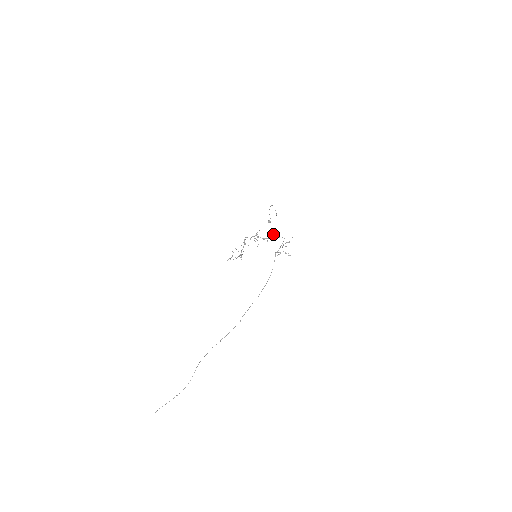
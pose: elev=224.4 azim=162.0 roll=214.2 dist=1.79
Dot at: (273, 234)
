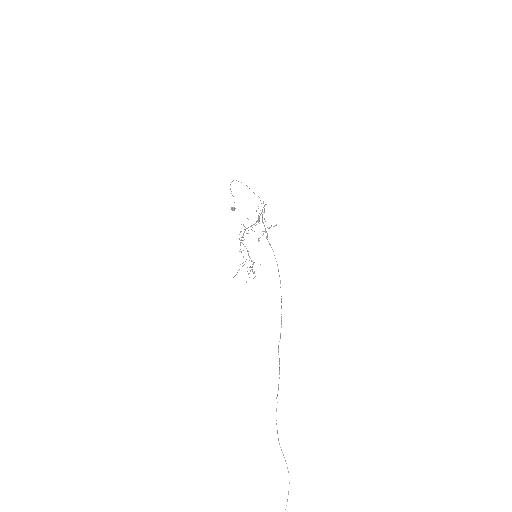
Dot at: occluded
